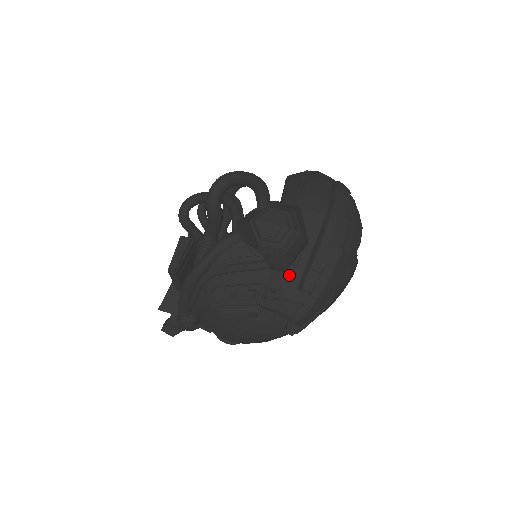
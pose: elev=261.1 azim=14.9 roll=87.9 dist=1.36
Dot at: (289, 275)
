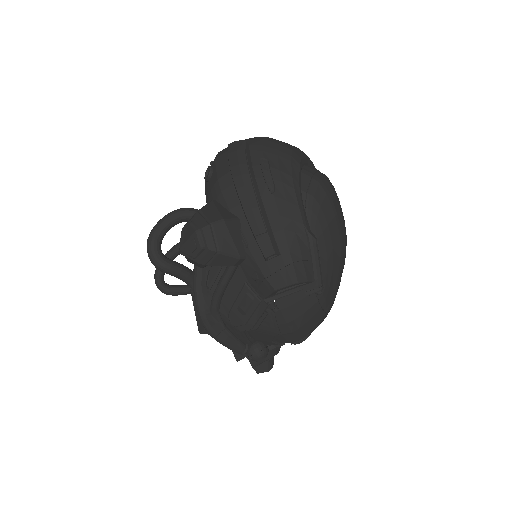
Dot at: (250, 257)
